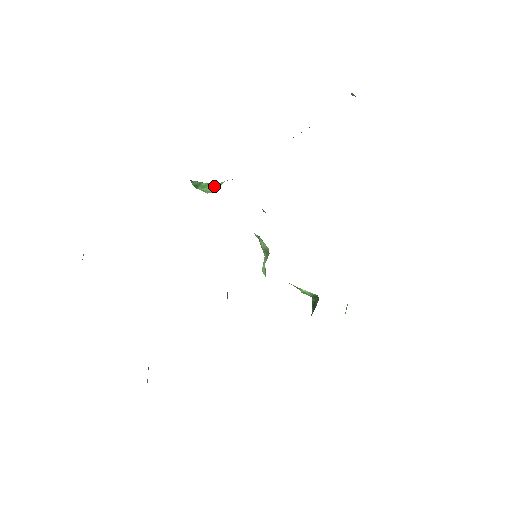
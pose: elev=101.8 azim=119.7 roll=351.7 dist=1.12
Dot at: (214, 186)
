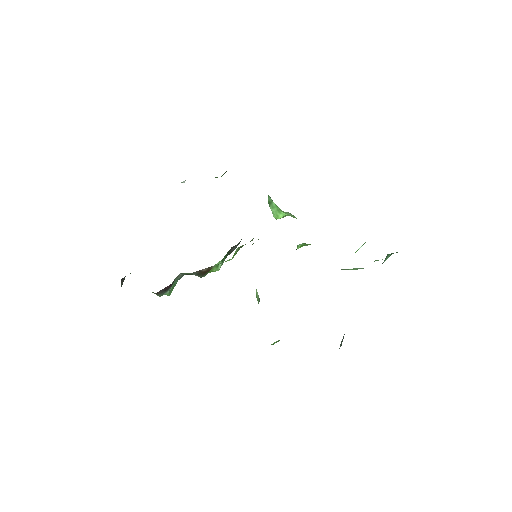
Dot at: (279, 212)
